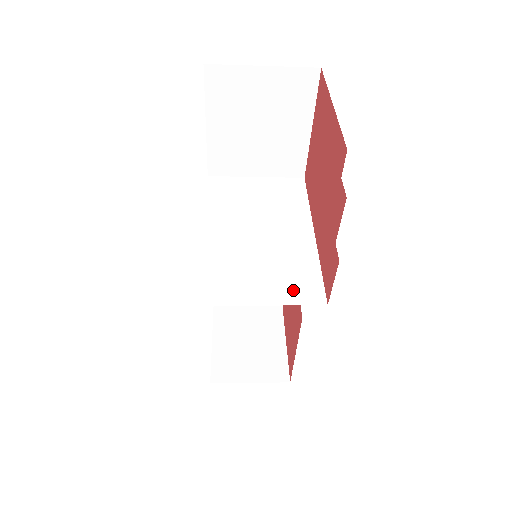
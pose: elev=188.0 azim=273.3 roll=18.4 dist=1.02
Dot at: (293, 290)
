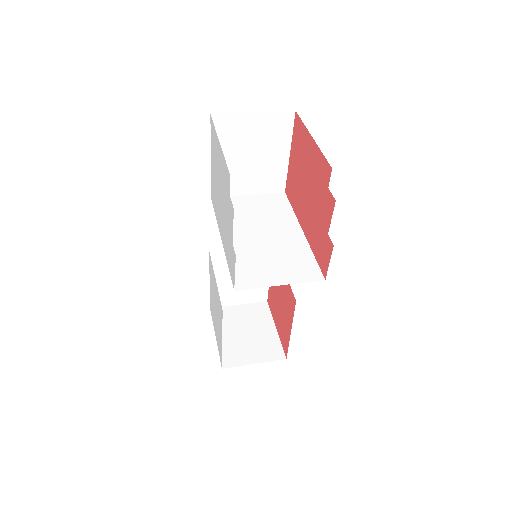
Dot at: (299, 273)
